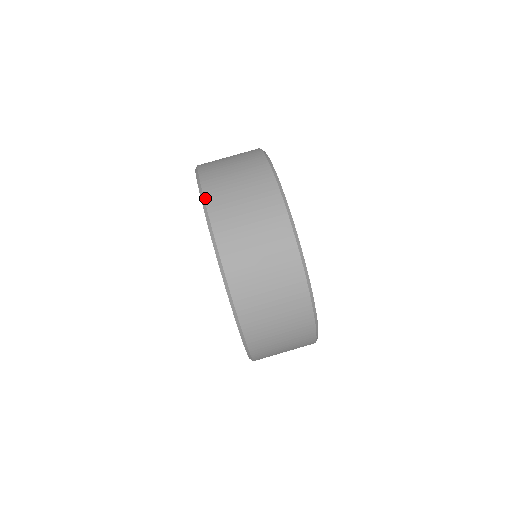
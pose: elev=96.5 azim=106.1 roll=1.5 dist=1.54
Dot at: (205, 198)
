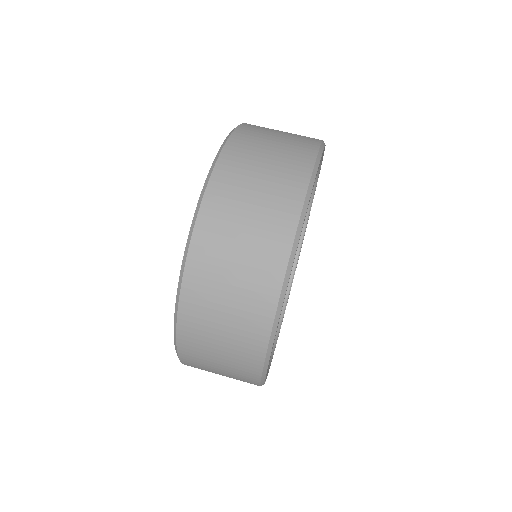
Dot at: (227, 143)
